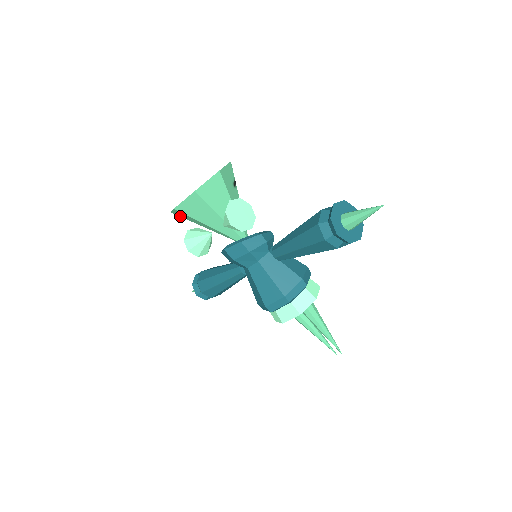
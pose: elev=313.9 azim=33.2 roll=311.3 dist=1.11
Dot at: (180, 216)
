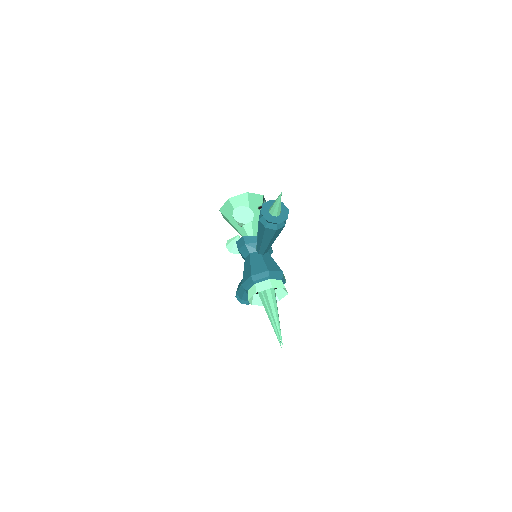
Dot at: occluded
